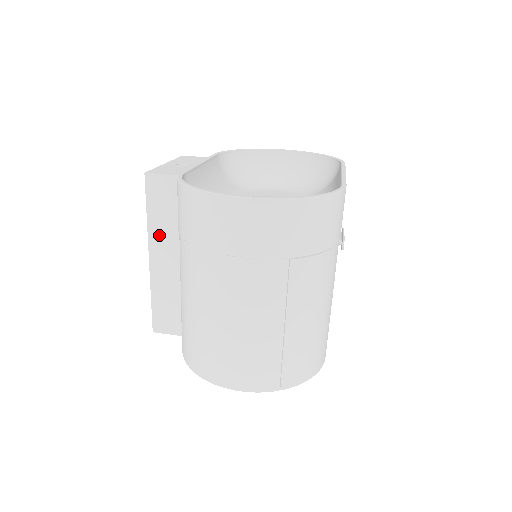
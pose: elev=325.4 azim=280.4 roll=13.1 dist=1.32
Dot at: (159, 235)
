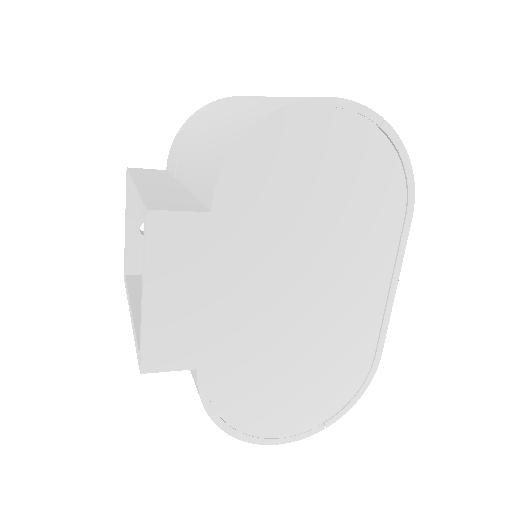
Dot at: (147, 179)
